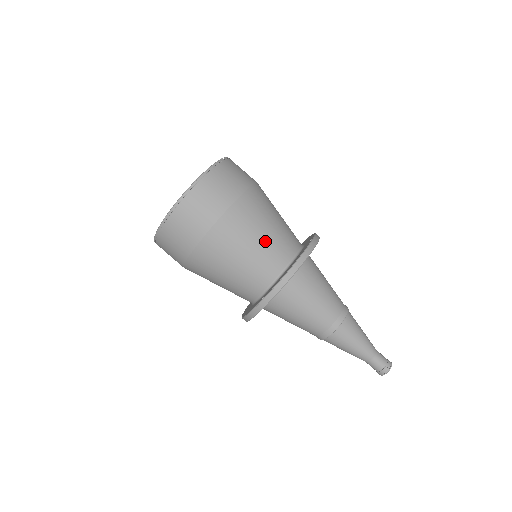
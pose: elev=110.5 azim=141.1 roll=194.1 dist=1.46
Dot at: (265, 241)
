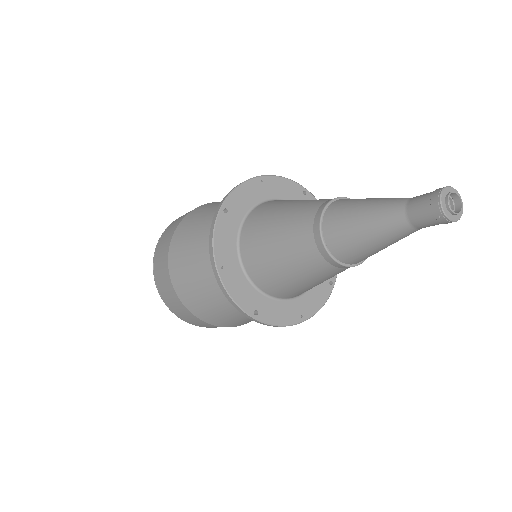
Dot at: occluded
